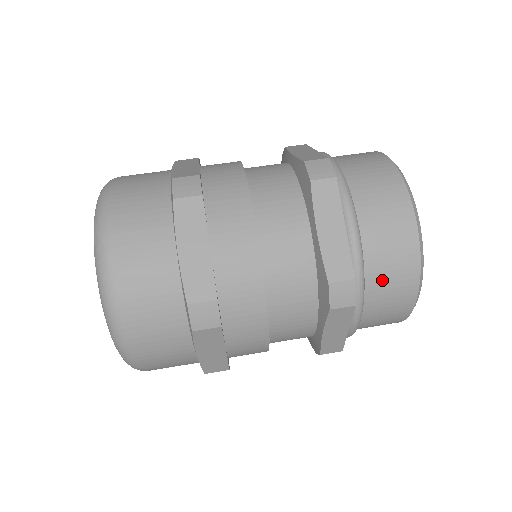
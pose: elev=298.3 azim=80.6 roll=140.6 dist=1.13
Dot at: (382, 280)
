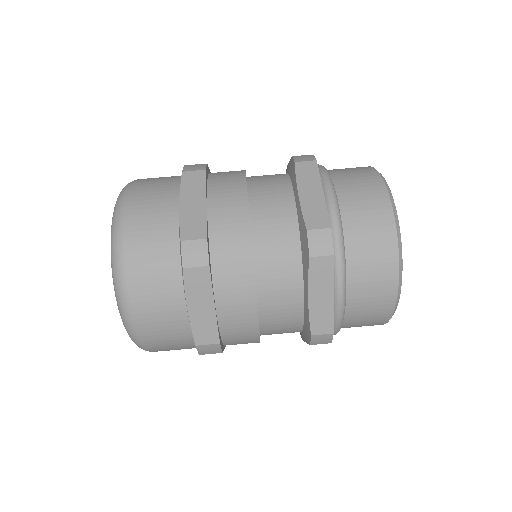
Dot at: (358, 320)
